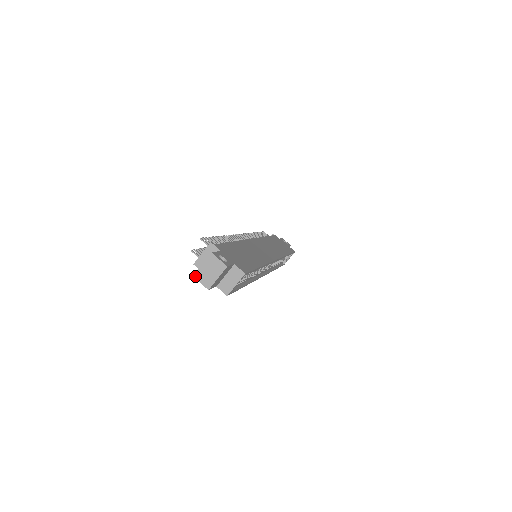
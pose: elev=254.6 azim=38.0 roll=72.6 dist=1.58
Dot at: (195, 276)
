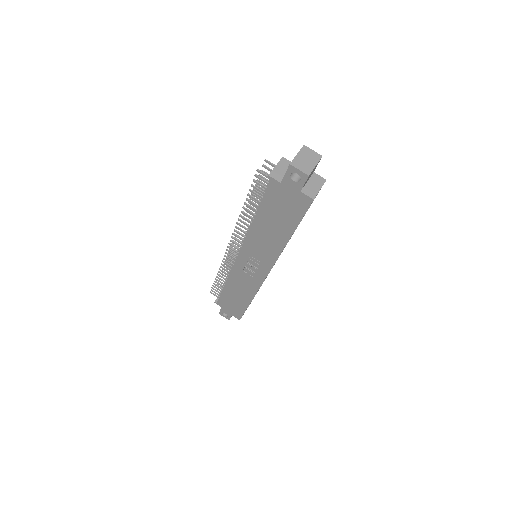
Dot at: (292, 164)
